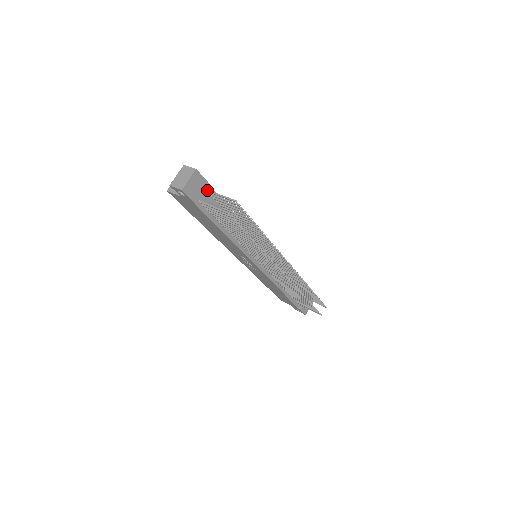
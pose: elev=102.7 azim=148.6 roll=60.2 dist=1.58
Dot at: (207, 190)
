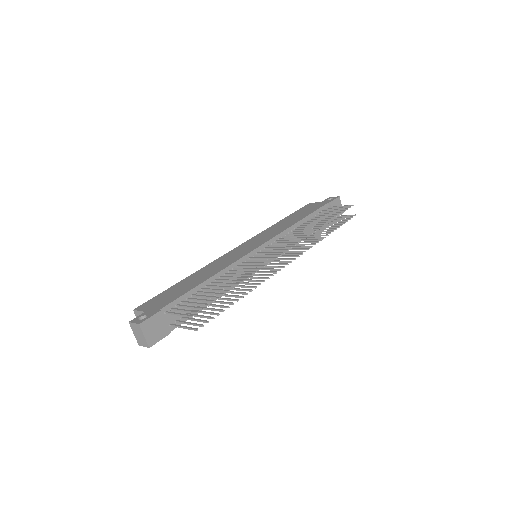
Dot at: (165, 313)
